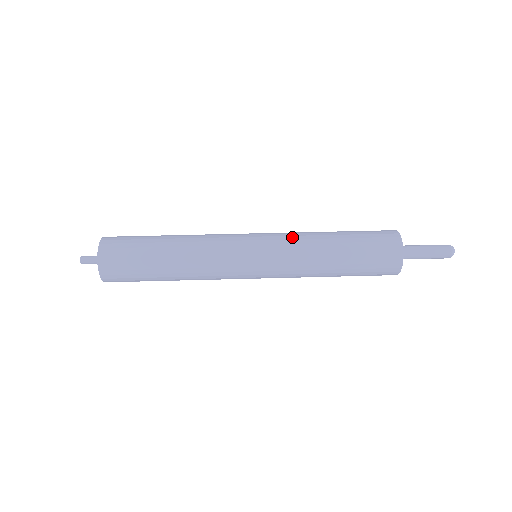
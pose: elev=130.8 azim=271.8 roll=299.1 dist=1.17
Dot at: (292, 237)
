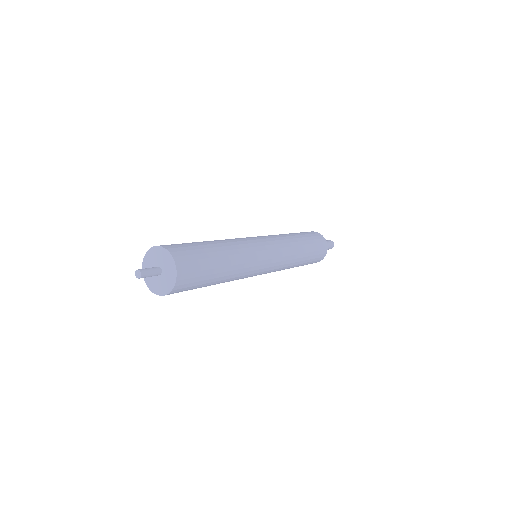
Dot at: (281, 238)
